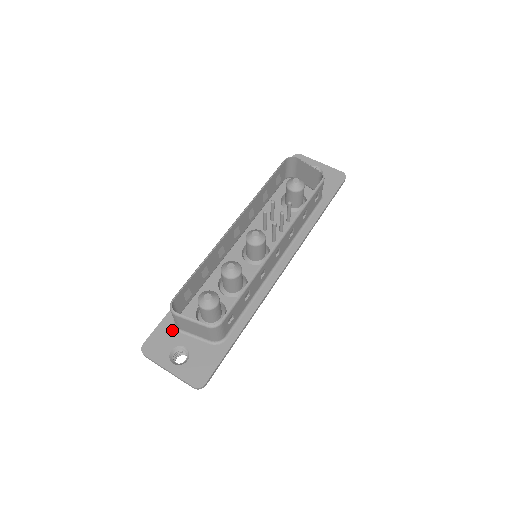
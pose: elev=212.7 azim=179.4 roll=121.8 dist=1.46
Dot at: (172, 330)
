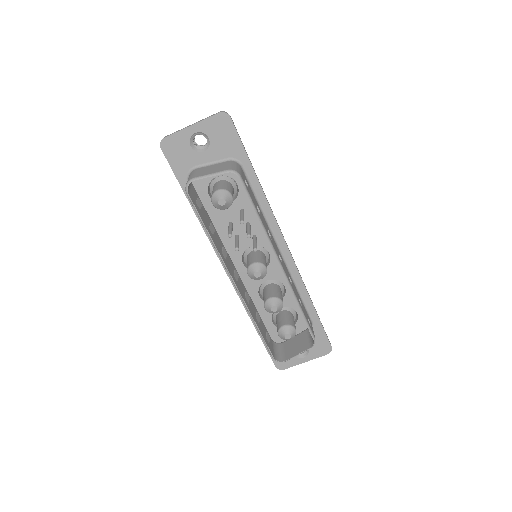
Dot at: occluded
